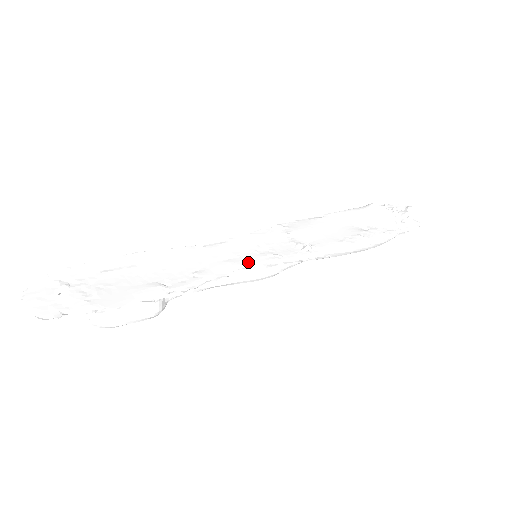
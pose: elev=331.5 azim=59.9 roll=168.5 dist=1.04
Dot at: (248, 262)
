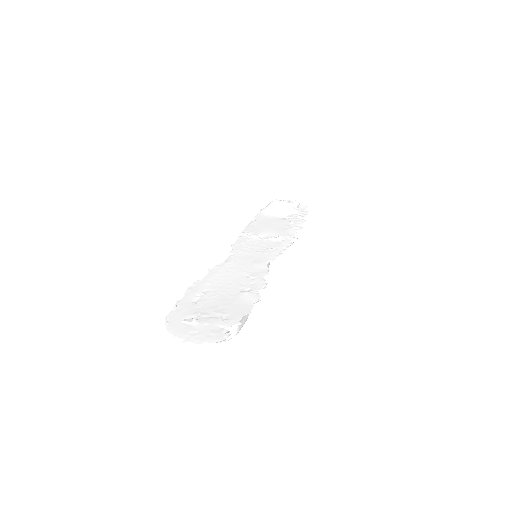
Dot at: (265, 259)
